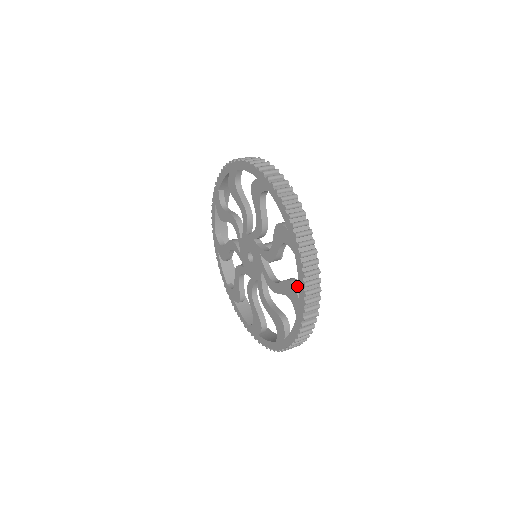
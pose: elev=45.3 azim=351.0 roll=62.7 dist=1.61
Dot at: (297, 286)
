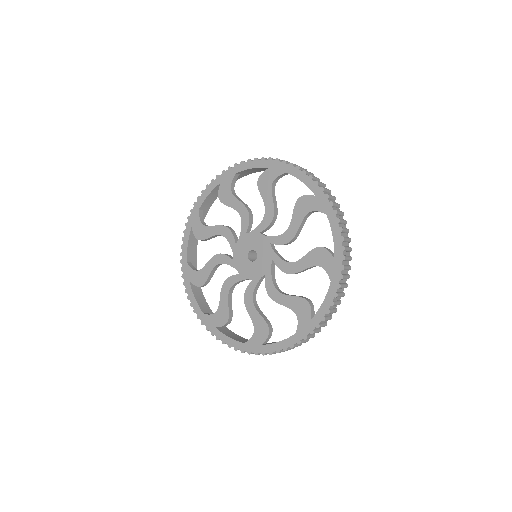
Dot at: (306, 195)
